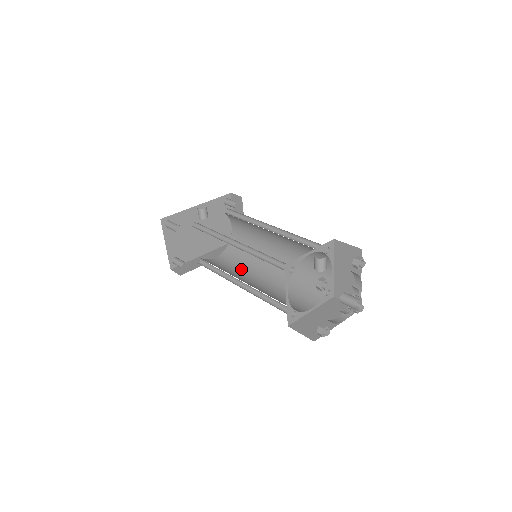
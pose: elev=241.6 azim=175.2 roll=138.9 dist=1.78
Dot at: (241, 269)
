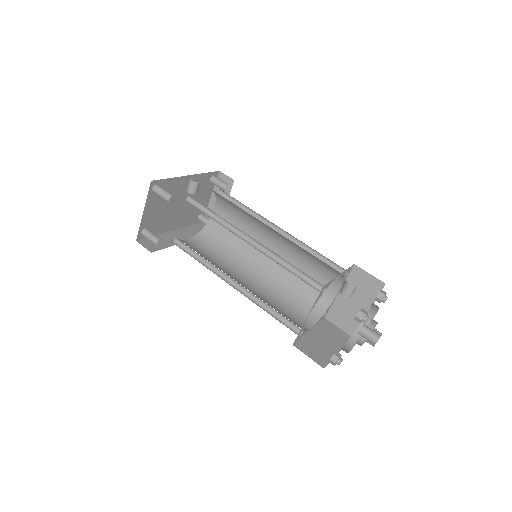
Dot at: (222, 262)
